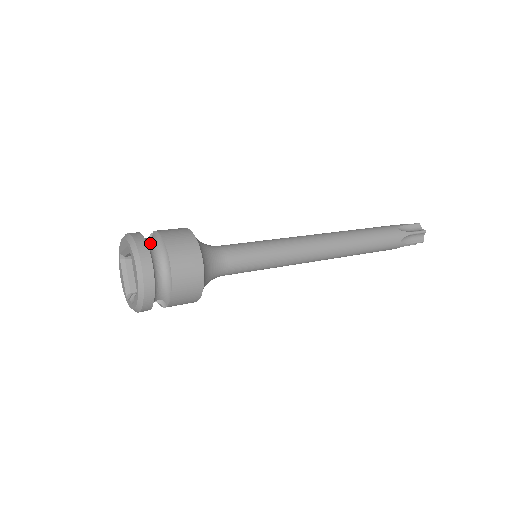
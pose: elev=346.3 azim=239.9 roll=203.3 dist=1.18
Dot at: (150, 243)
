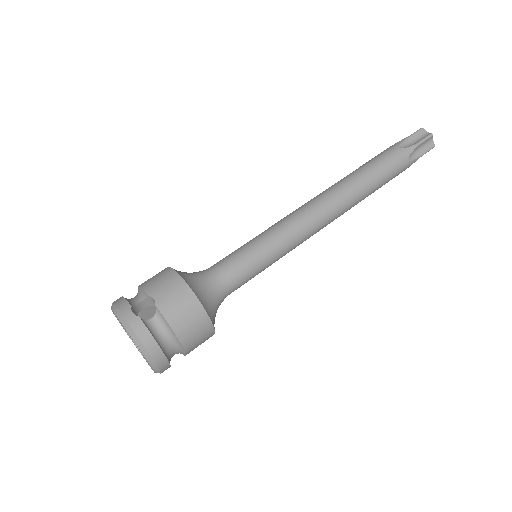
Dot at: (159, 335)
